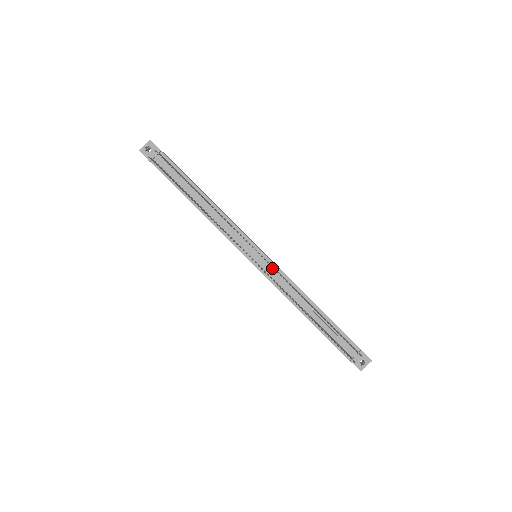
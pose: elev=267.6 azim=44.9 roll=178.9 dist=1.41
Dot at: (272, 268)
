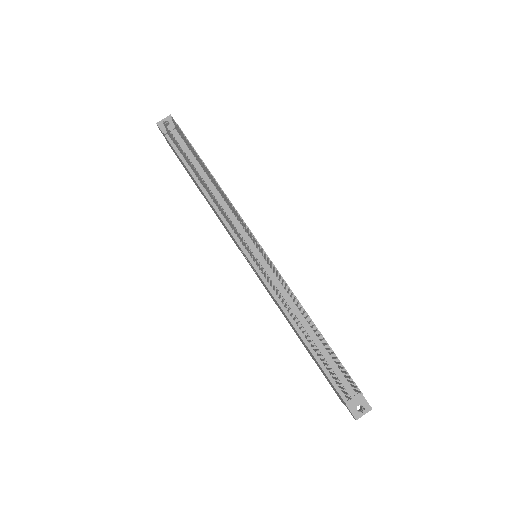
Dot at: (271, 271)
